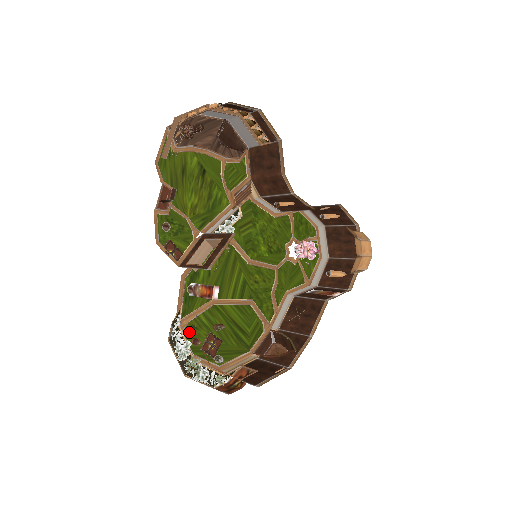
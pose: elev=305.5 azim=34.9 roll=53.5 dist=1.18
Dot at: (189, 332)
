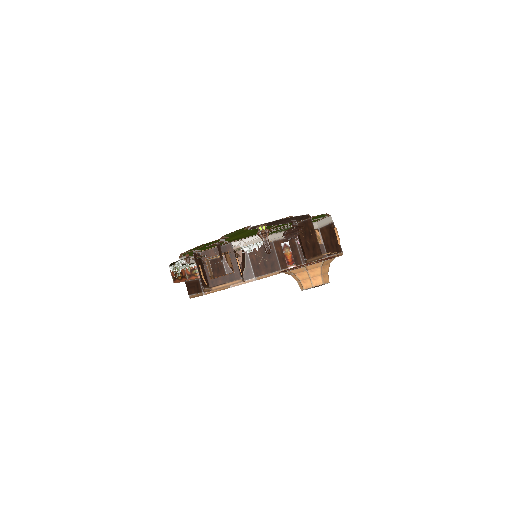
Dot at: (187, 253)
